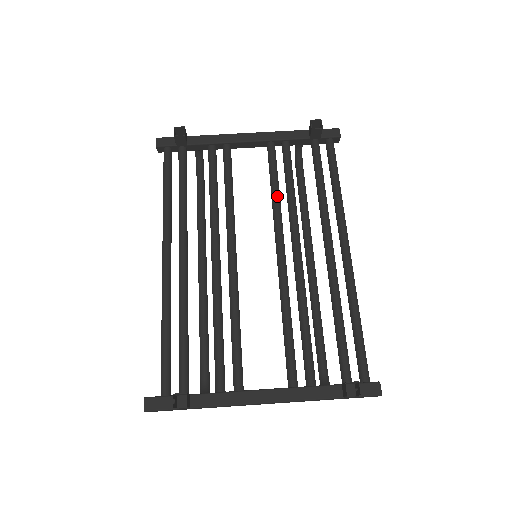
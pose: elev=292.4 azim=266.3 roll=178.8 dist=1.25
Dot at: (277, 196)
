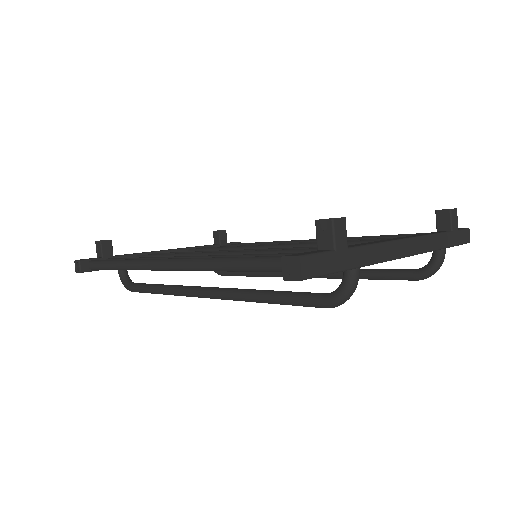
Dot at: (231, 247)
